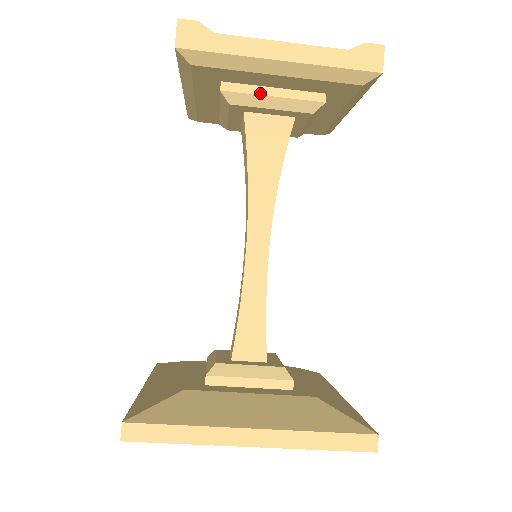
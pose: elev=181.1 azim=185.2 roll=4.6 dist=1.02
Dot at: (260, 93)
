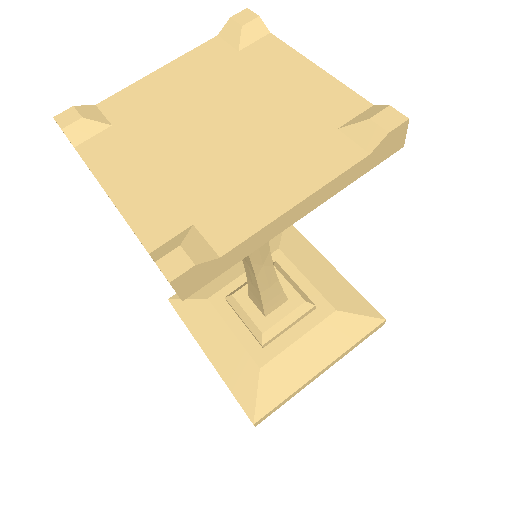
Dot at: occluded
